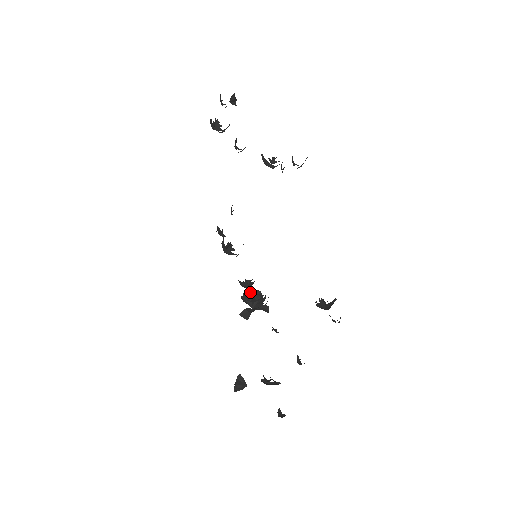
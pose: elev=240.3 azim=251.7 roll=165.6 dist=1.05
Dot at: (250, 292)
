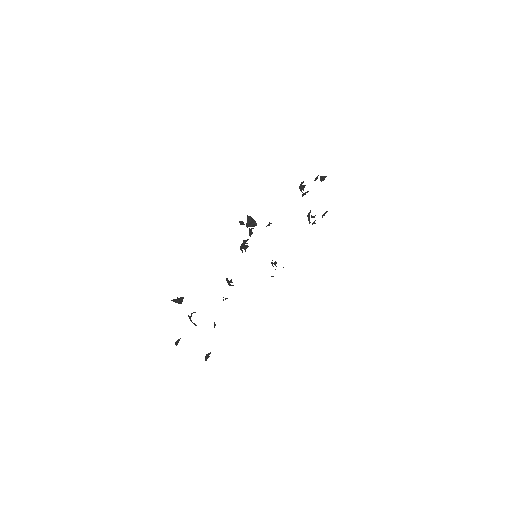
Dot at: (253, 219)
